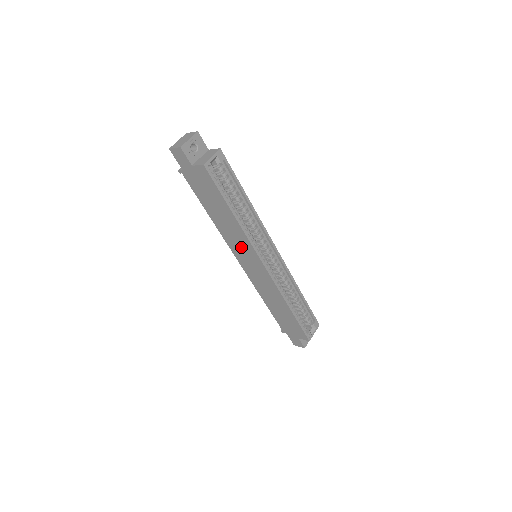
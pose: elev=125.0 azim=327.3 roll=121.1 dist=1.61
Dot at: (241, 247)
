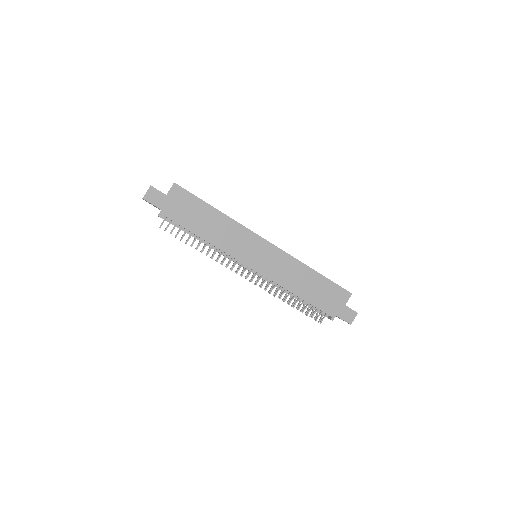
Dot at: (242, 243)
